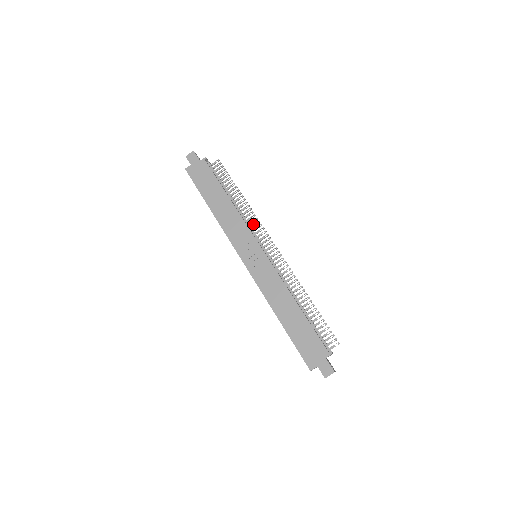
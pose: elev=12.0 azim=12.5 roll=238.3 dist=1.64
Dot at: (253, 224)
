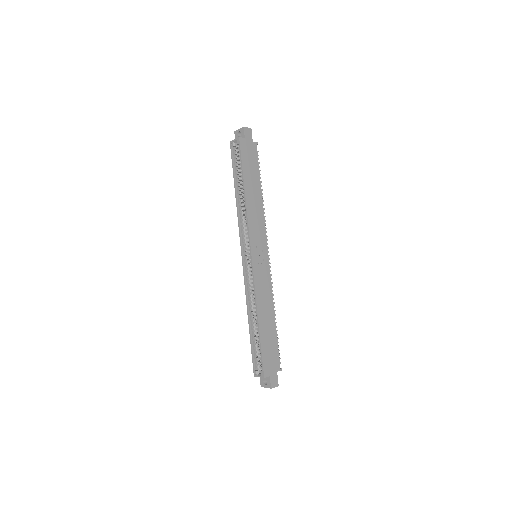
Dot at: occluded
